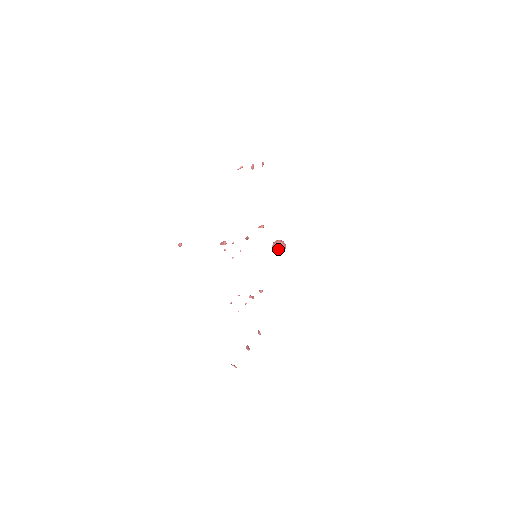
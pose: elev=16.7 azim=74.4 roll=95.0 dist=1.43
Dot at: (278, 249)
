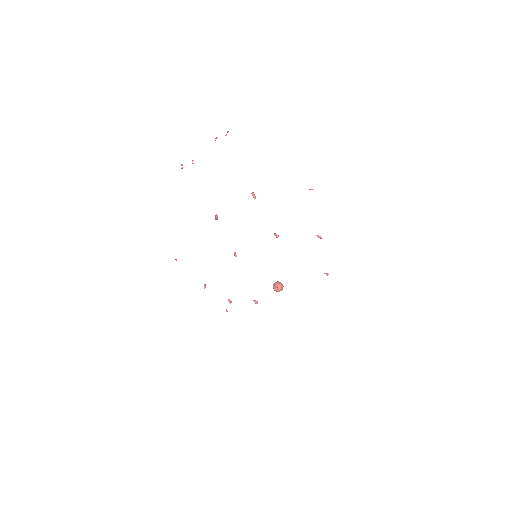
Dot at: occluded
